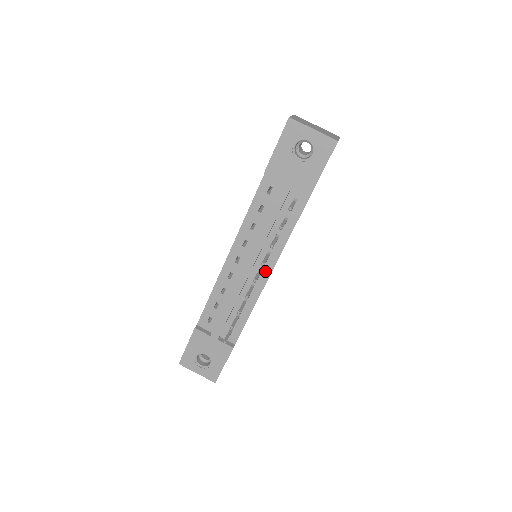
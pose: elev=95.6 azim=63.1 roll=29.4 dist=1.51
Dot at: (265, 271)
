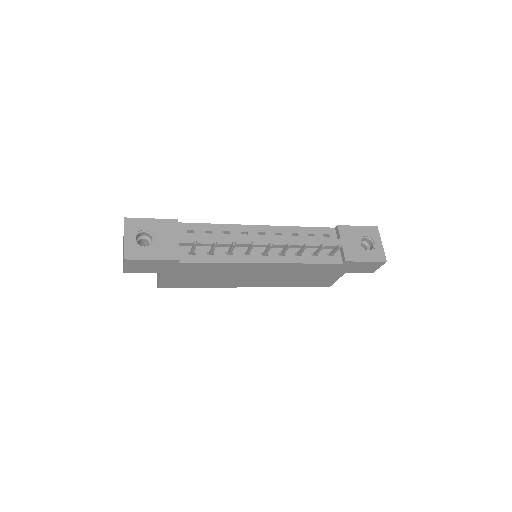
Dot at: (268, 258)
